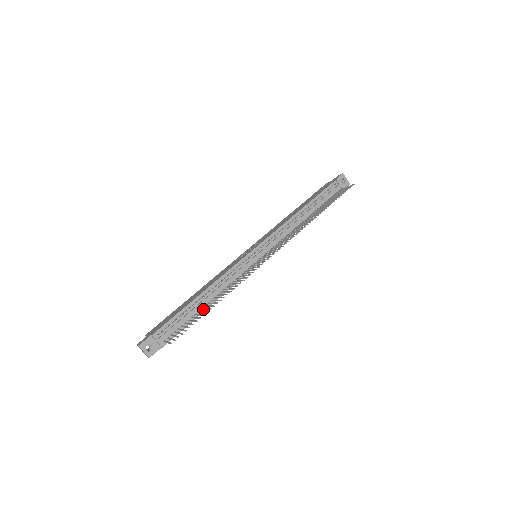
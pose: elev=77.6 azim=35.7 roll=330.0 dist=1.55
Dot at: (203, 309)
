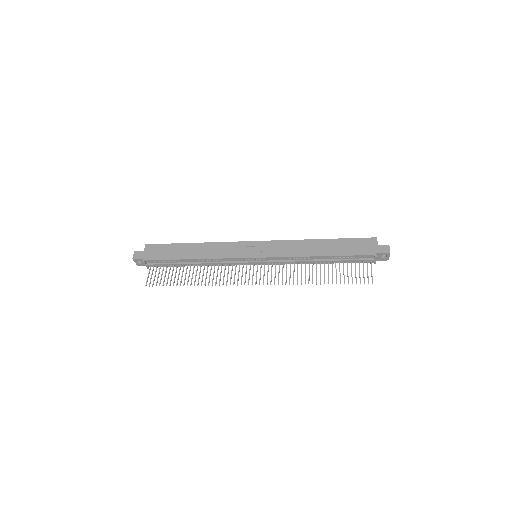
Dot at: (186, 269)
